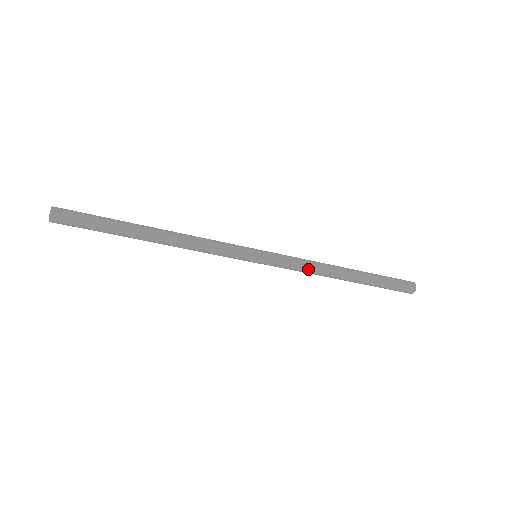
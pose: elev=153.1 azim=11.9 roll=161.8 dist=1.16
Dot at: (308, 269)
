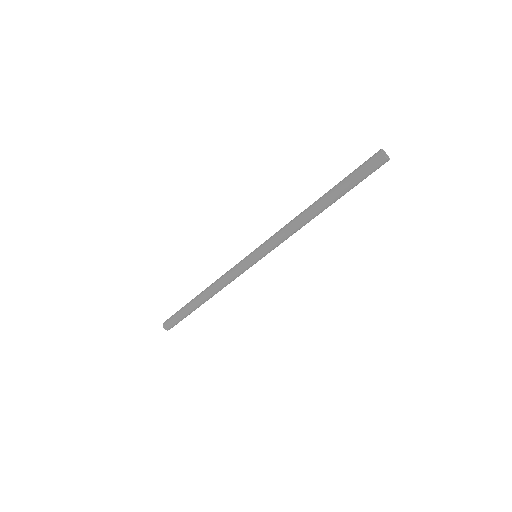
Dot at: (285, 228)
